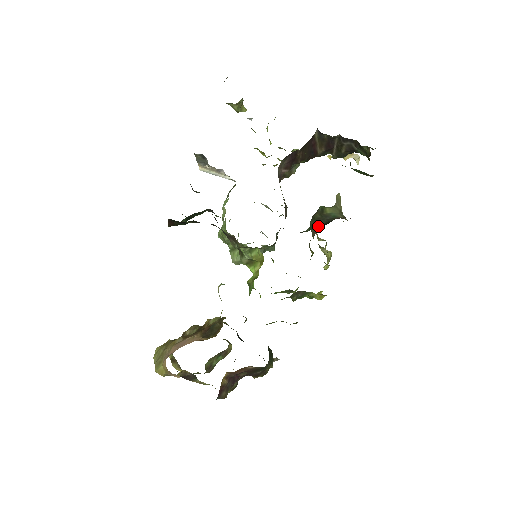
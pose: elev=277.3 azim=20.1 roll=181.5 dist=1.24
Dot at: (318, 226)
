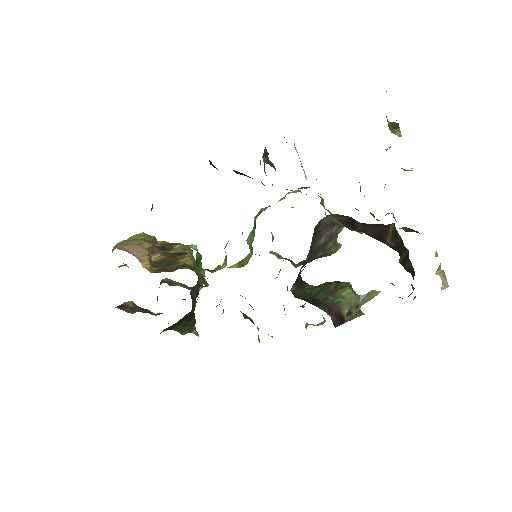
Dot at: (312, 294)
